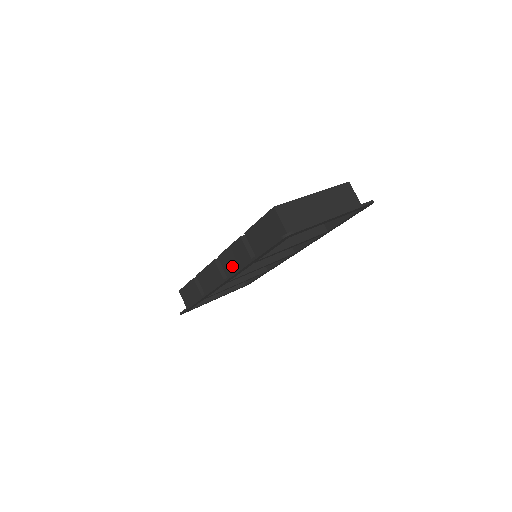
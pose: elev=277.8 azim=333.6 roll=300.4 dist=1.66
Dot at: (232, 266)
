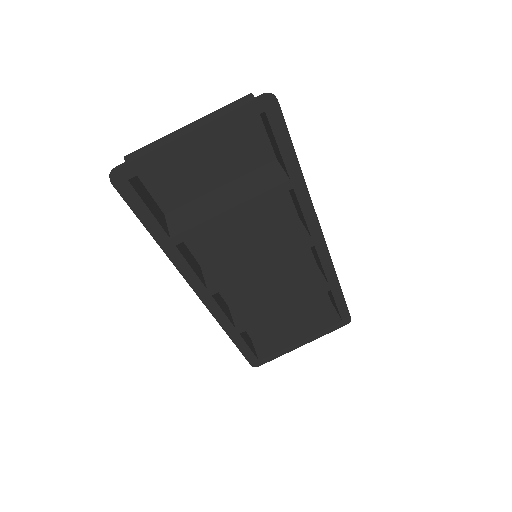
Dot at: (194, 267)
